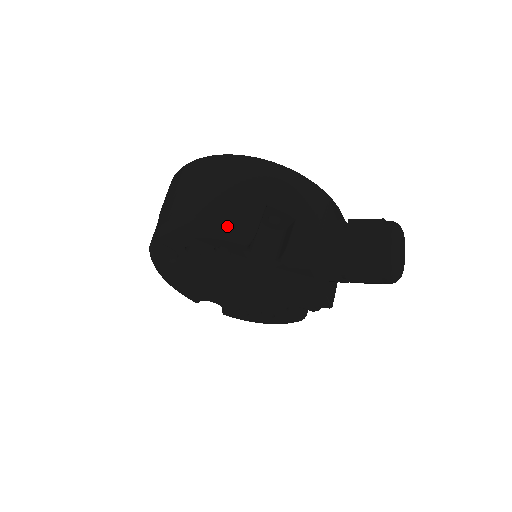
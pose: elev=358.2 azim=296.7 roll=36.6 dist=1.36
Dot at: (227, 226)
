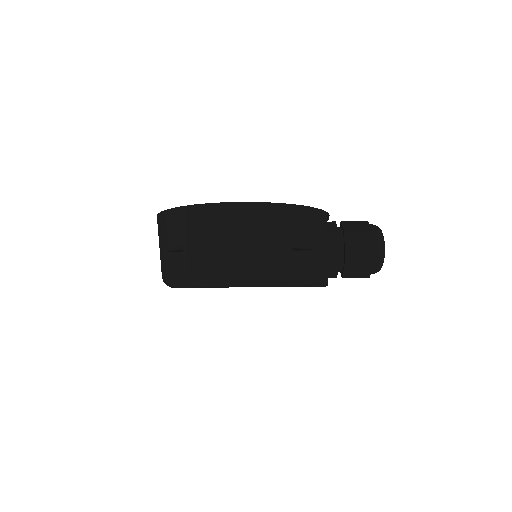
Dot at: (268, 280)
